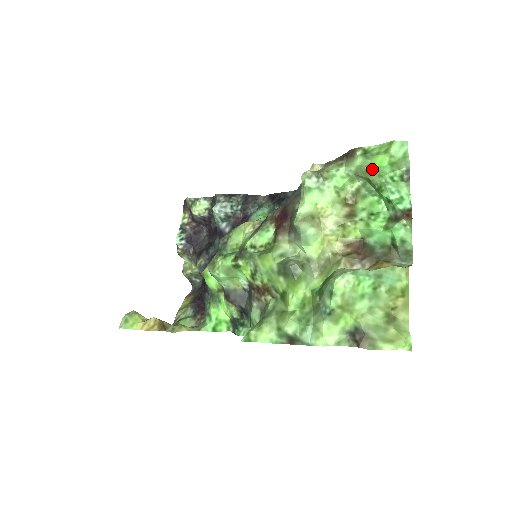
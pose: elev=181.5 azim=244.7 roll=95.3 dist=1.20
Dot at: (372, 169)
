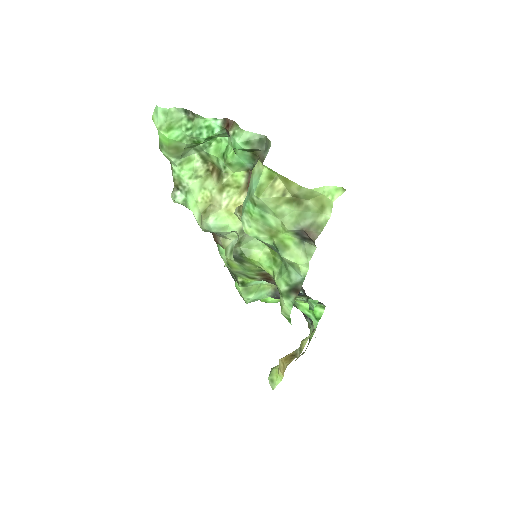
Dot at: (172, 146)
